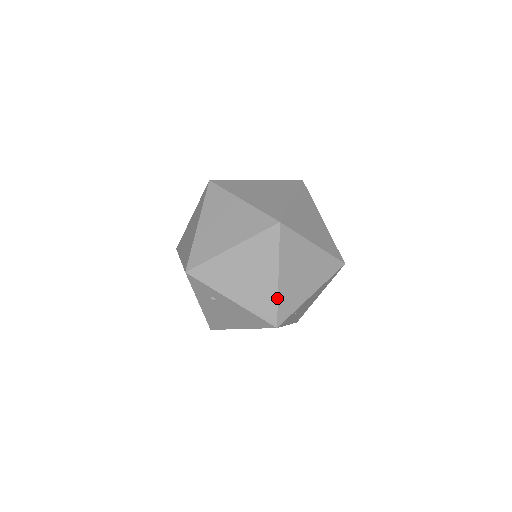
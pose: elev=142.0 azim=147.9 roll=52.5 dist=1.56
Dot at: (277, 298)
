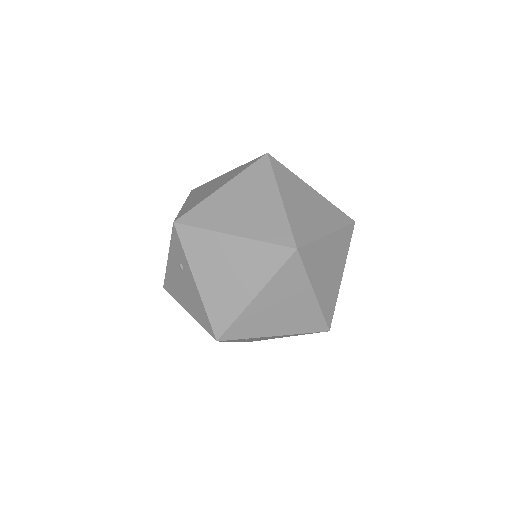
Dot at: (238, 315)
